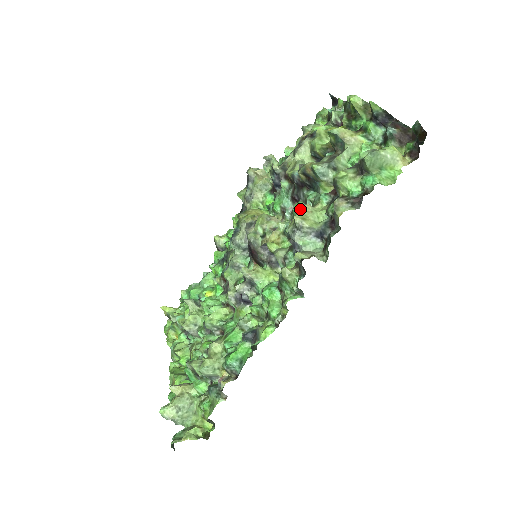
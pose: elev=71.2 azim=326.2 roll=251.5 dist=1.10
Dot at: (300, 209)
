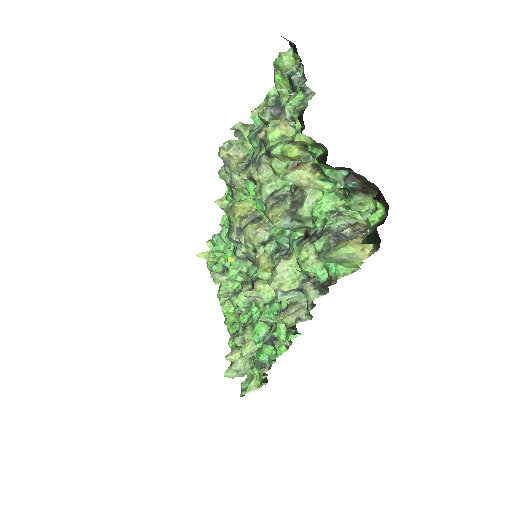
Dot at: (276, 265)
